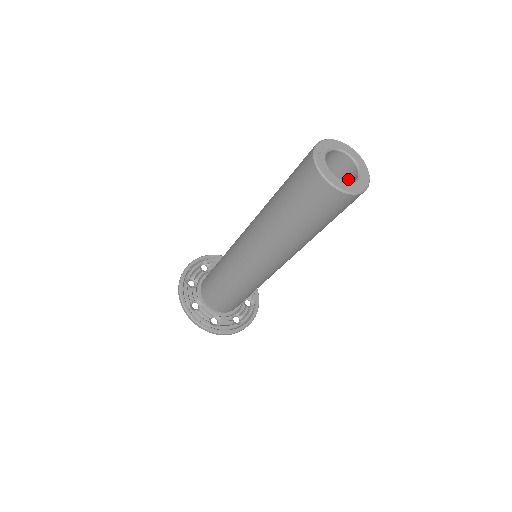
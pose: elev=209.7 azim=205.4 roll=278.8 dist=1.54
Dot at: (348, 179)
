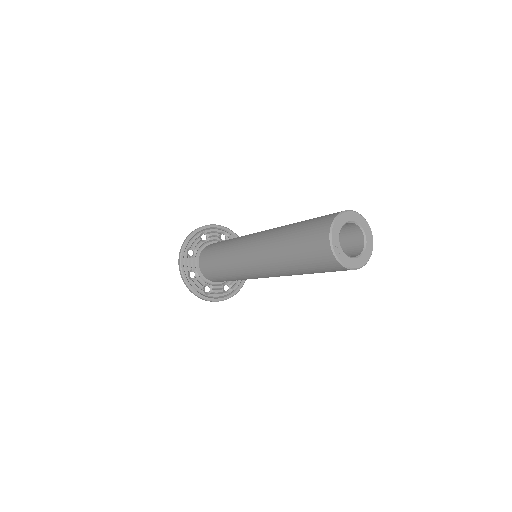
Dot at: (351, 232)
